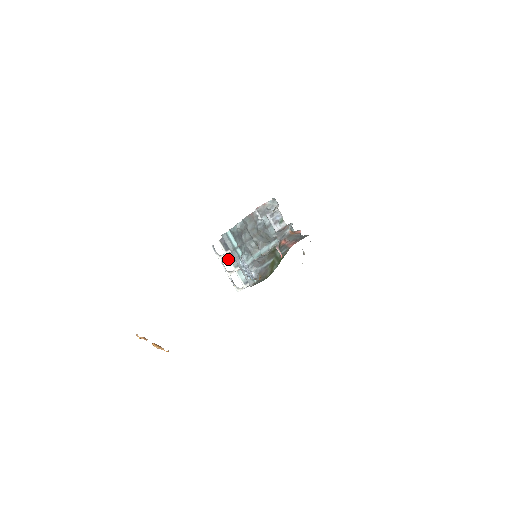
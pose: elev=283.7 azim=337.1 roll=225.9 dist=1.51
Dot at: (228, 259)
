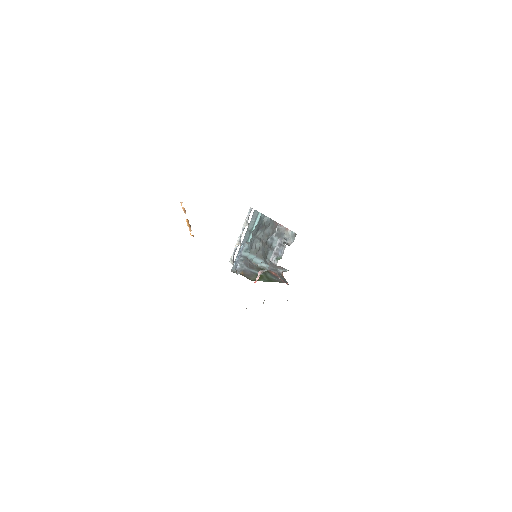
Dot at: occluded
